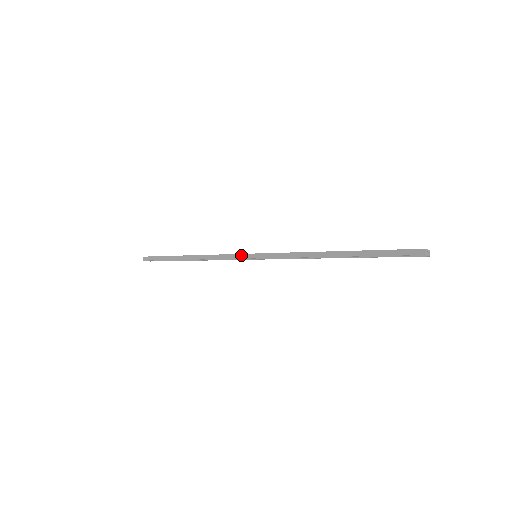
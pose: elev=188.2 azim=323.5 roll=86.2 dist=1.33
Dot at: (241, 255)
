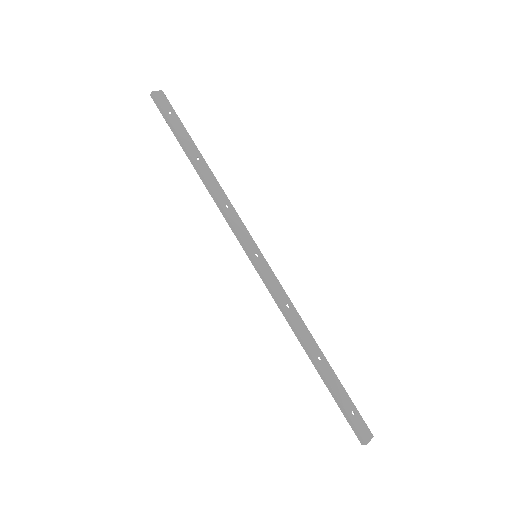
Dot at: (242, 243)
